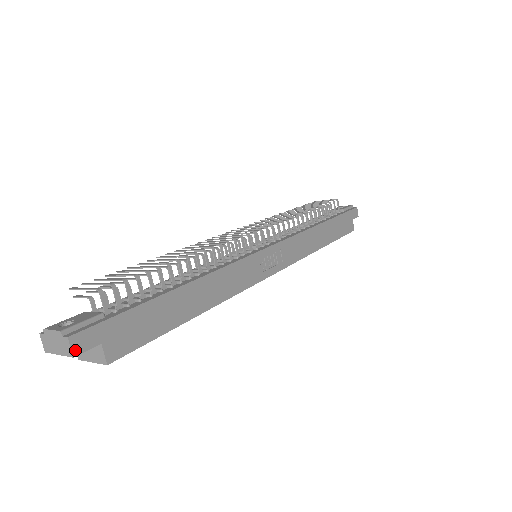
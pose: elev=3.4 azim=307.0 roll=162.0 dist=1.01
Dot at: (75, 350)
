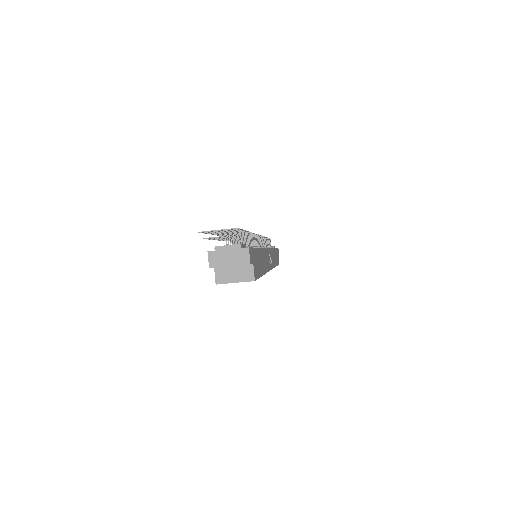
Dot at: (250, 259)
